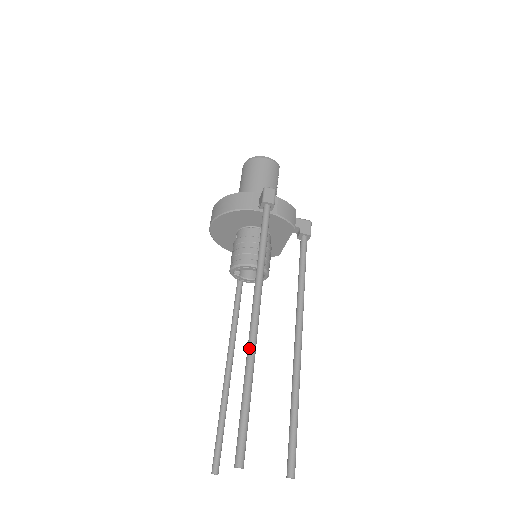
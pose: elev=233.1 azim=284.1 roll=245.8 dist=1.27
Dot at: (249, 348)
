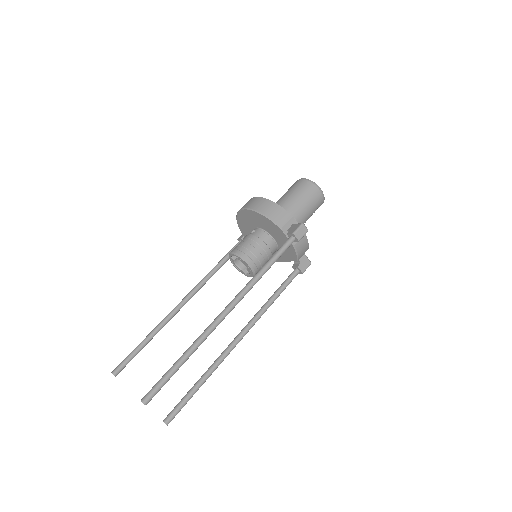
Dot at: (206, 331)
